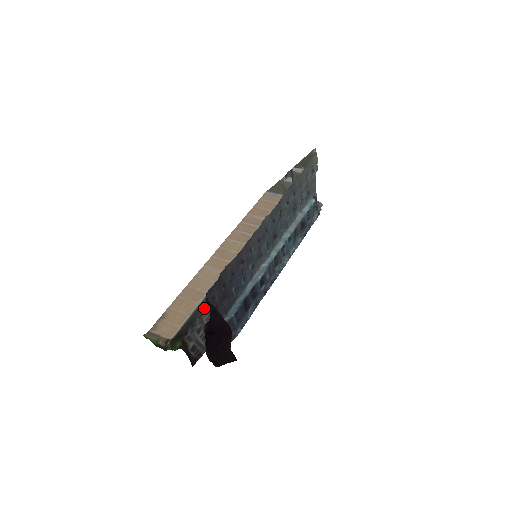
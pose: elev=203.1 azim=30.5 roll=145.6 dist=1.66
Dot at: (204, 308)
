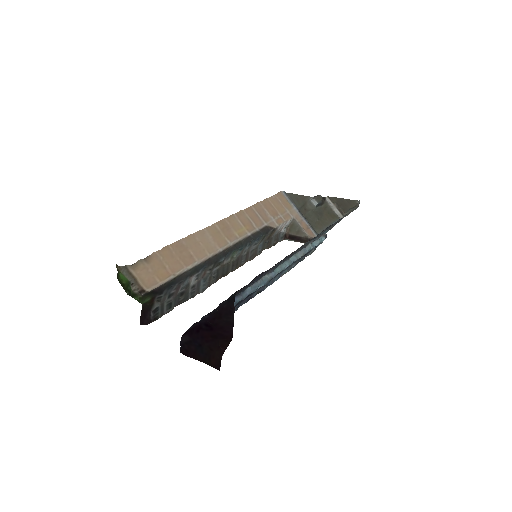
Dot at: (188, 276)
